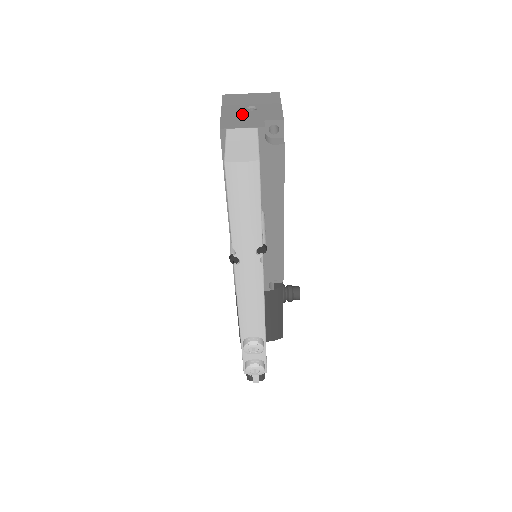
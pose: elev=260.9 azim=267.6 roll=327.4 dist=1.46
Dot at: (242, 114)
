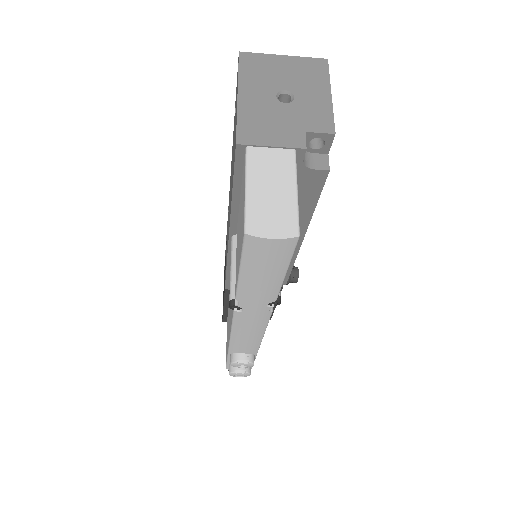
Dot at: (271, 110)
